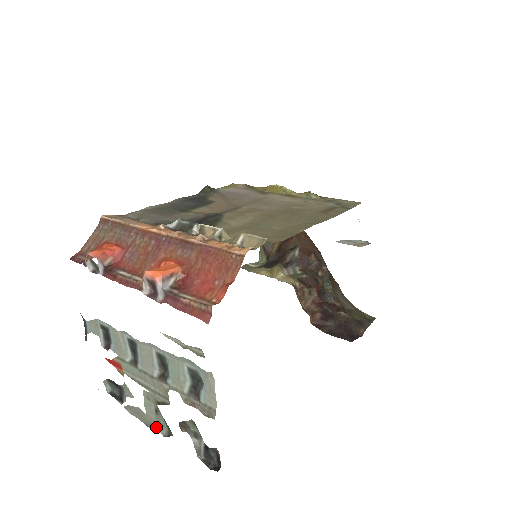
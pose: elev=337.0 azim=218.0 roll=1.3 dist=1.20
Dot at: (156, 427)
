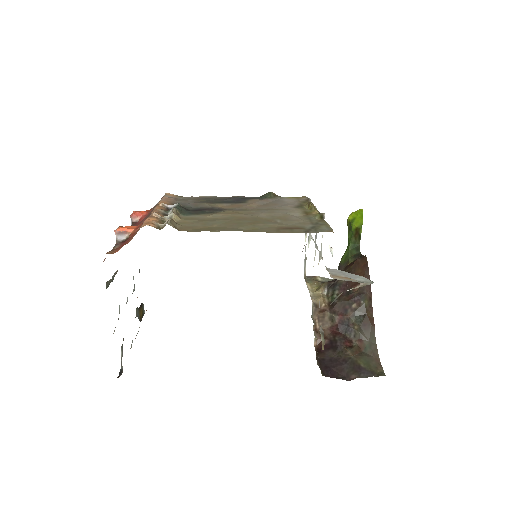
Dot at: (132, 341)
